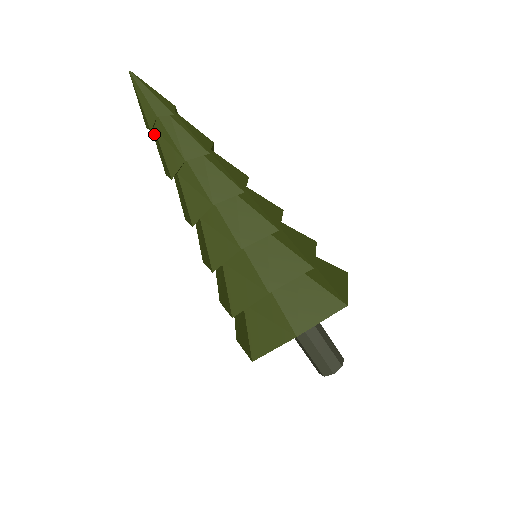
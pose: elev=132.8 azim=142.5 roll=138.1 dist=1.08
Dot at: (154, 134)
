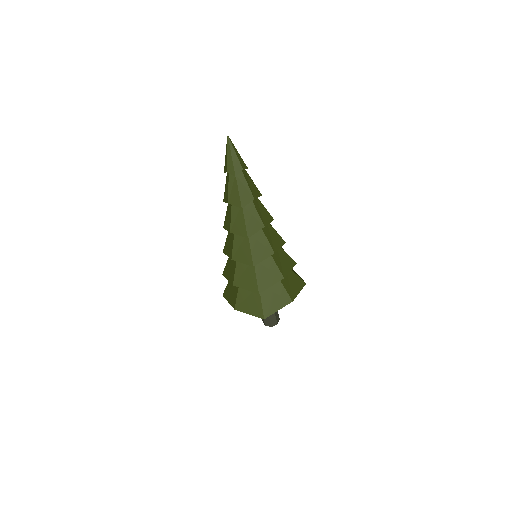
Dot at: (232, 178)
